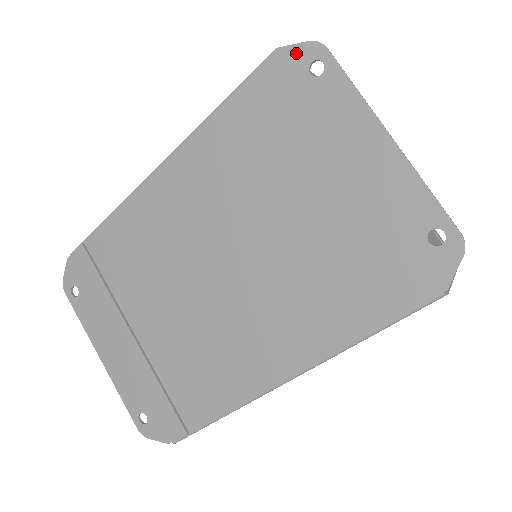
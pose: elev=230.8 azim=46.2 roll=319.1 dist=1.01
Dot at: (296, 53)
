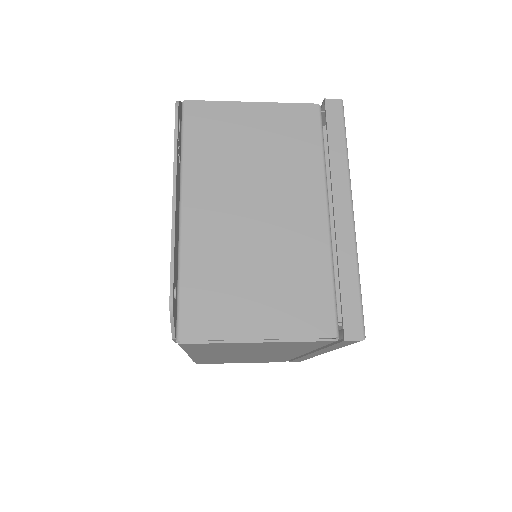
Dot at: occluded
